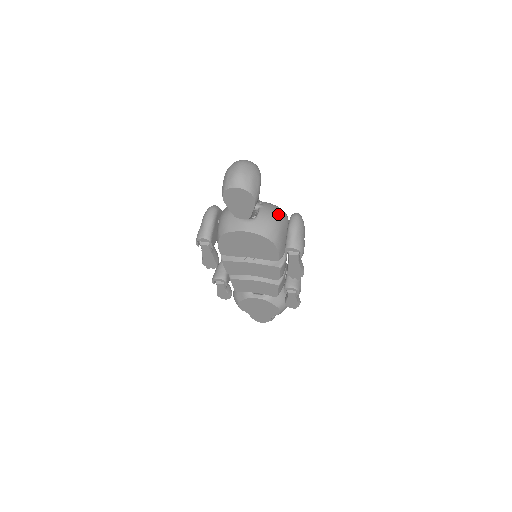
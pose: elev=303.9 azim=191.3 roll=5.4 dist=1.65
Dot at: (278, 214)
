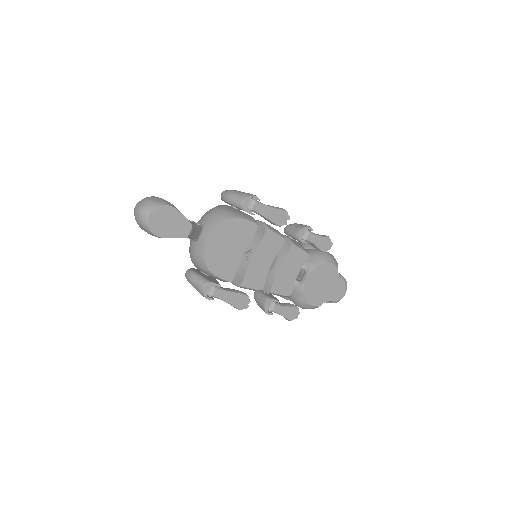
Dot at: (212, 208)
